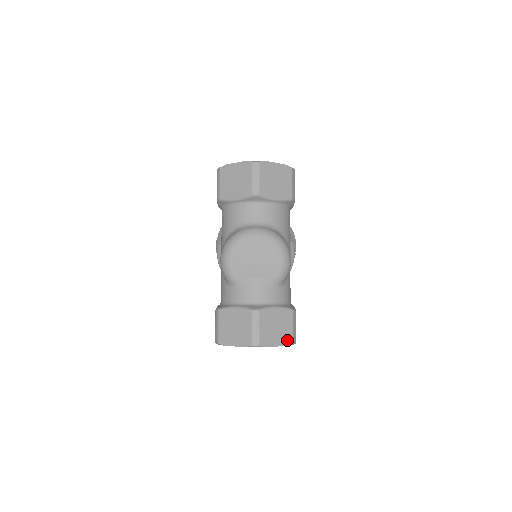
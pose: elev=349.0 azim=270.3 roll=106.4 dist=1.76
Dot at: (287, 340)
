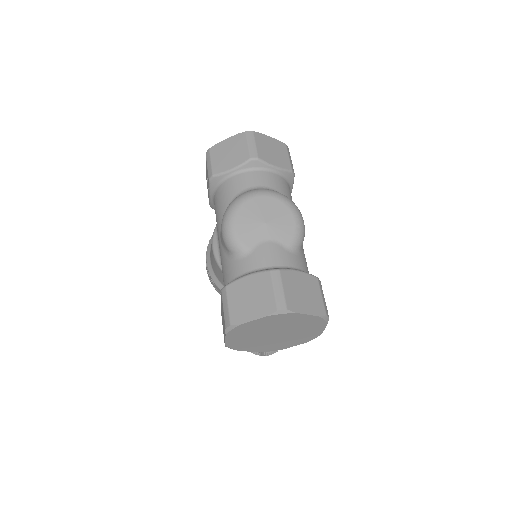
Dot at: (319, 310)
